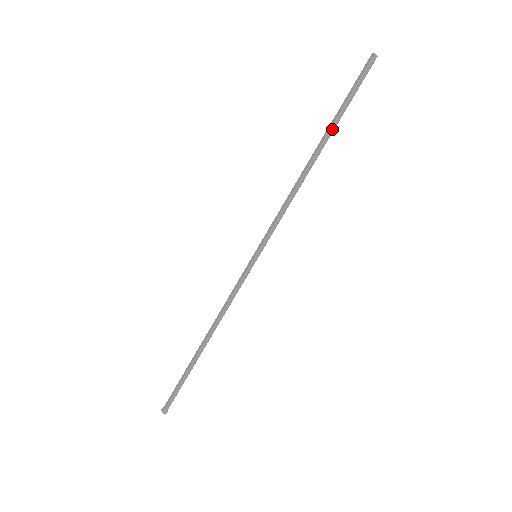
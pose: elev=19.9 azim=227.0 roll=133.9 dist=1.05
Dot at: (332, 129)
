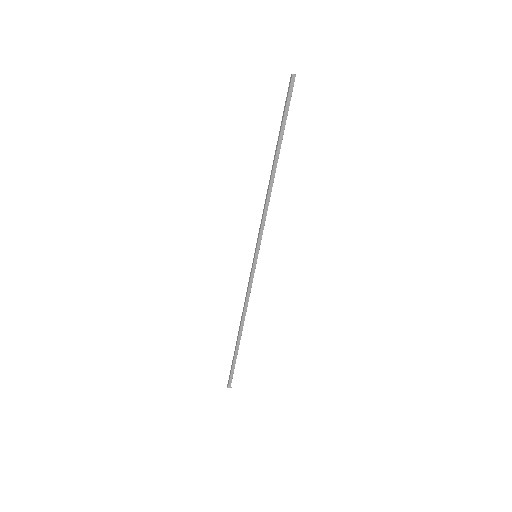
Dot at: (279, 143)
